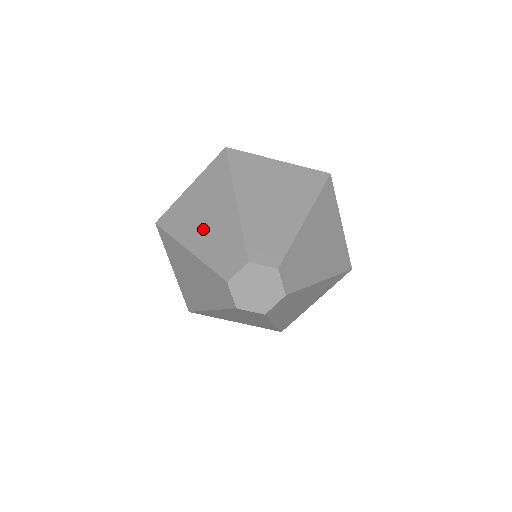
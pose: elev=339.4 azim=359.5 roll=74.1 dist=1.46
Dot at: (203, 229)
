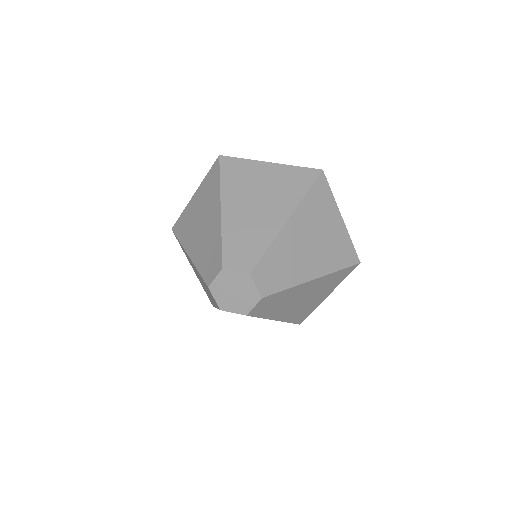
Dot at: (198, 236)
